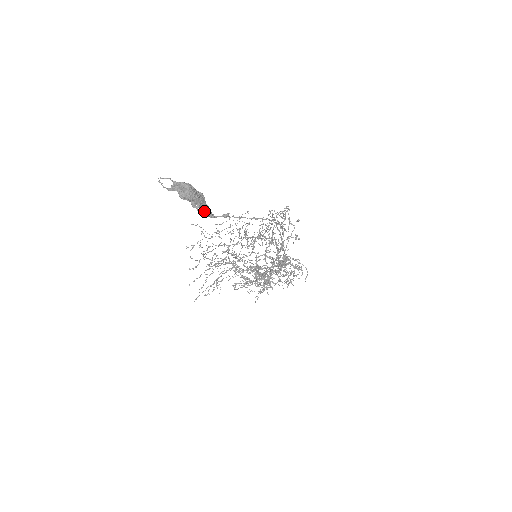
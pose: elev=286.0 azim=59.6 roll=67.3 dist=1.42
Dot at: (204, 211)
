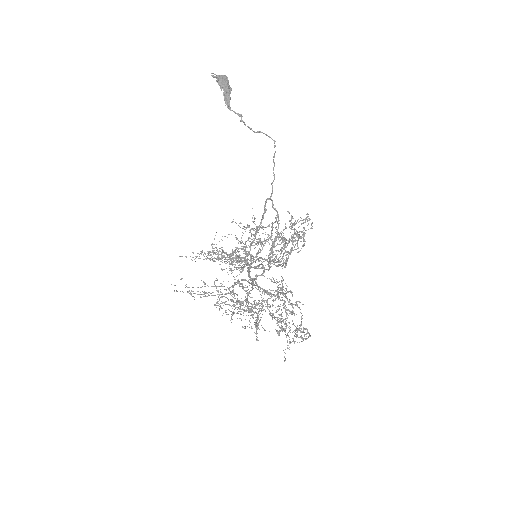
Dot at: (225, 97)
